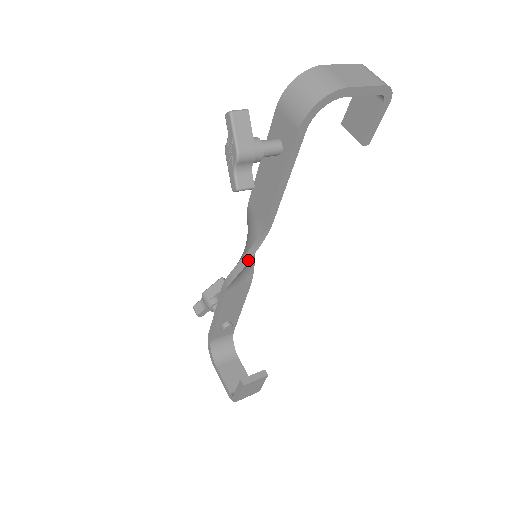
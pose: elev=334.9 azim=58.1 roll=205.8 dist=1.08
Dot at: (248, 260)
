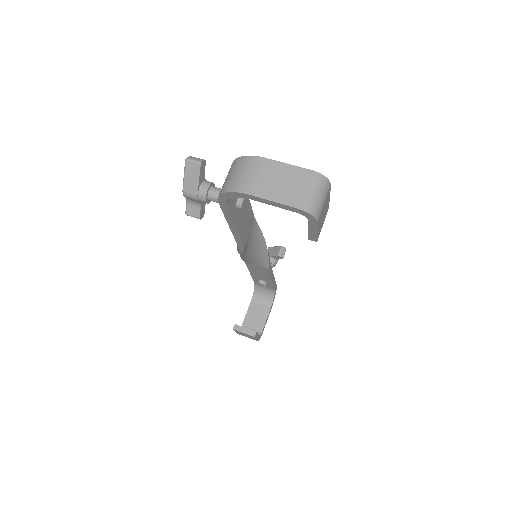
Dot at: (241, 256)
